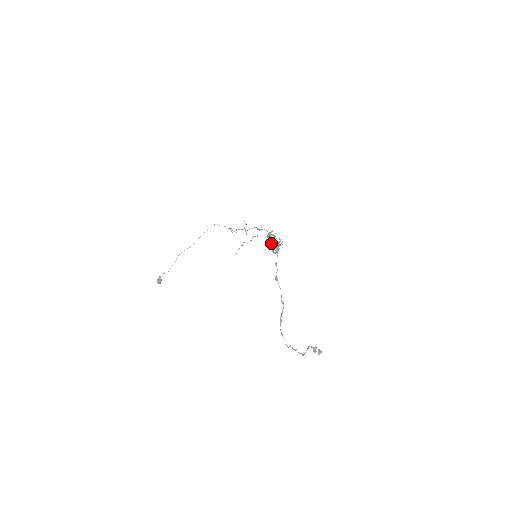
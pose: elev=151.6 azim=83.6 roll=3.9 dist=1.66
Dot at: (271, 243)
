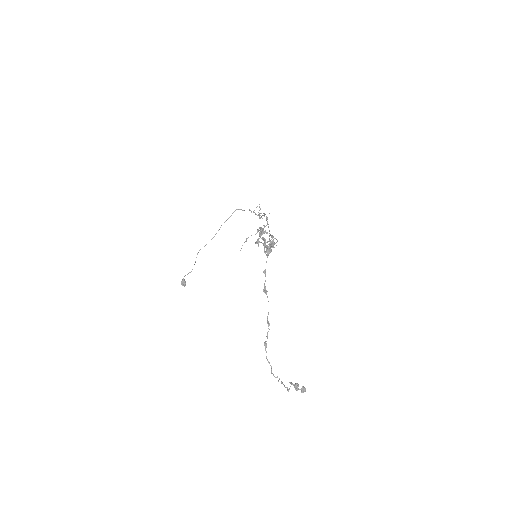
Dot at: (264, 242)
